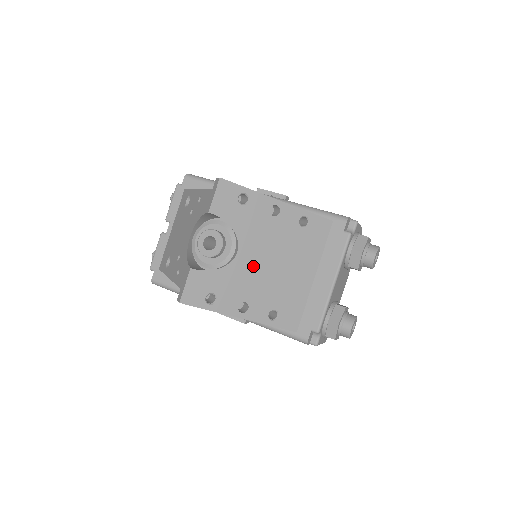
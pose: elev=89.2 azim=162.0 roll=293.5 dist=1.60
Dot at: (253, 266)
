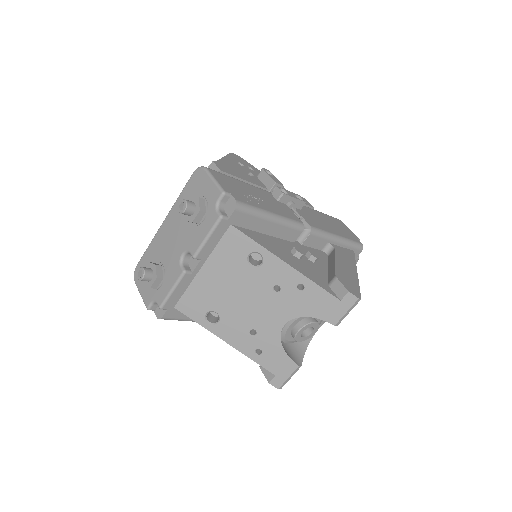
Dot at: occluded
